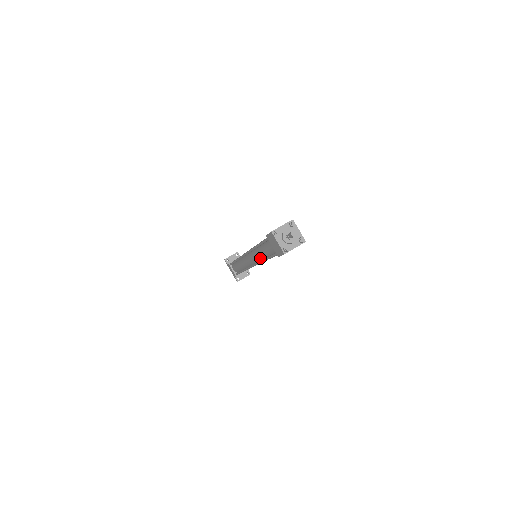
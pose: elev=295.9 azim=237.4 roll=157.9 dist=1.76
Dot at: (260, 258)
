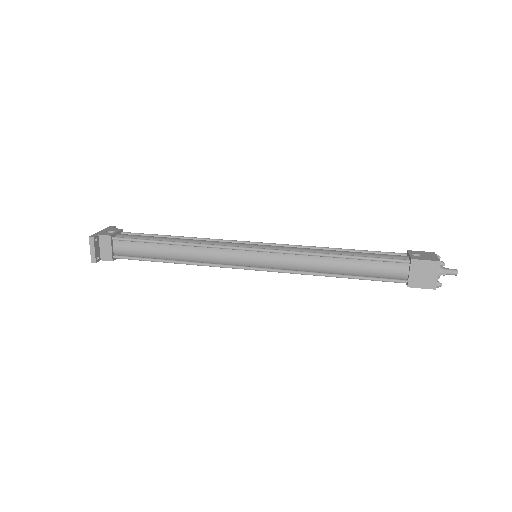
Dot at: occluded
